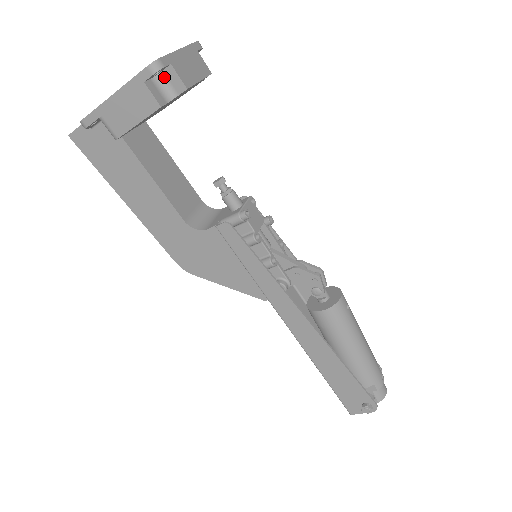
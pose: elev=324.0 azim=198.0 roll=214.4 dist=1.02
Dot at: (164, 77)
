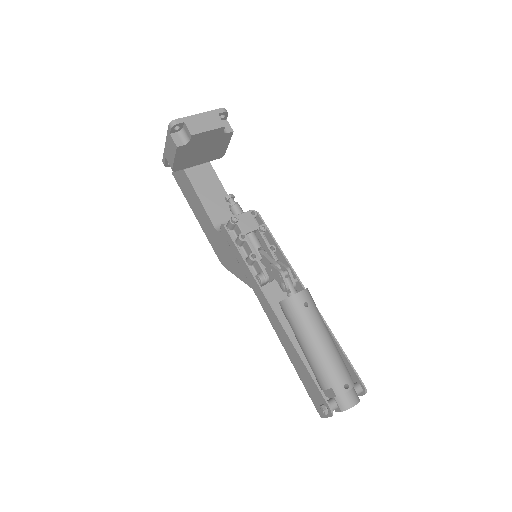
Dot at: (184, 130)
